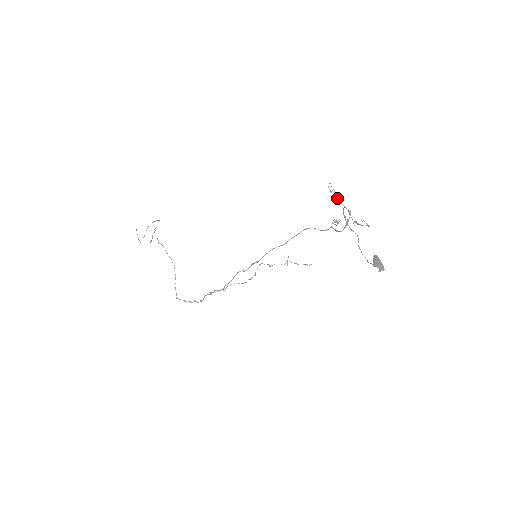
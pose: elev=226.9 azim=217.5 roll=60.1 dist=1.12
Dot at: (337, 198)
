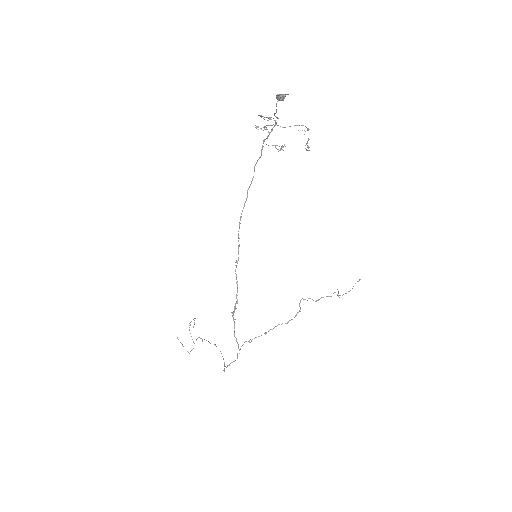
Dot at: (264, 127)
